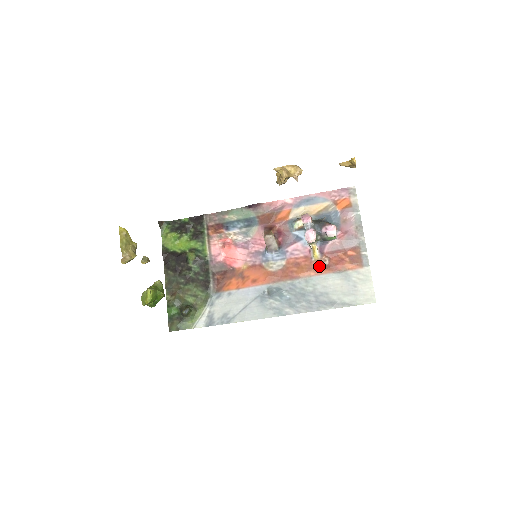
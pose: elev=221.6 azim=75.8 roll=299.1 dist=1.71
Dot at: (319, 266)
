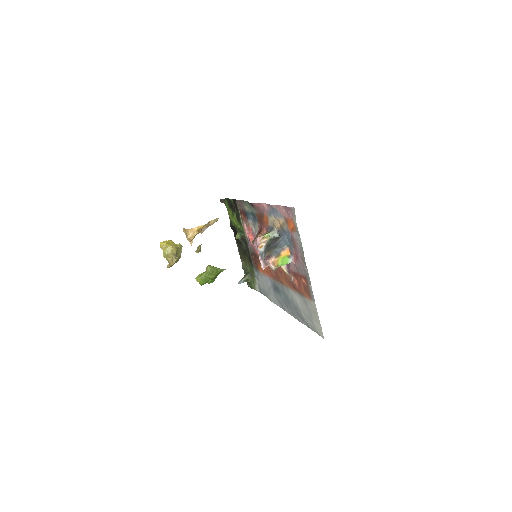
Dot at: (290, 282)
